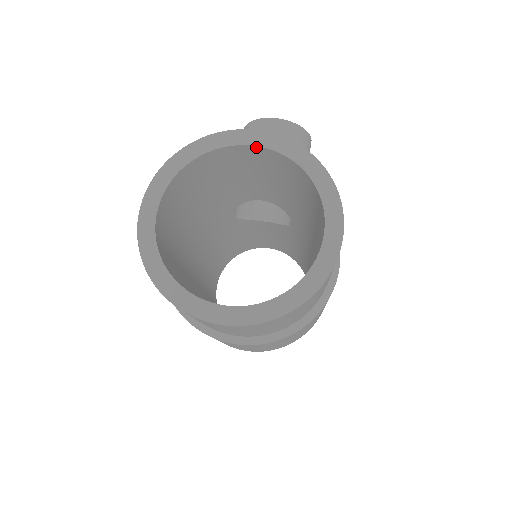
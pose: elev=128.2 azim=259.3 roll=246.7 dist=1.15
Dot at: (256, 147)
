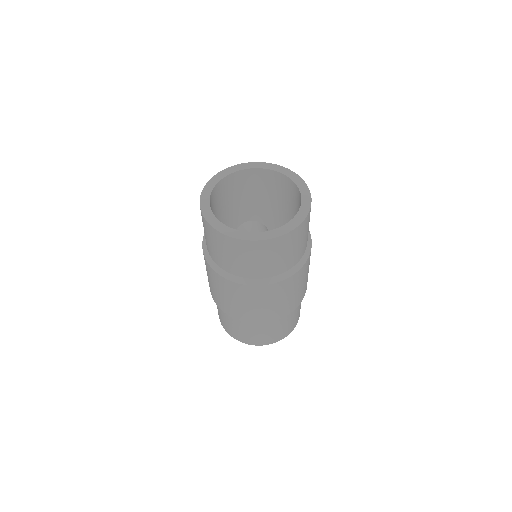
Dot at: (248, 170)
